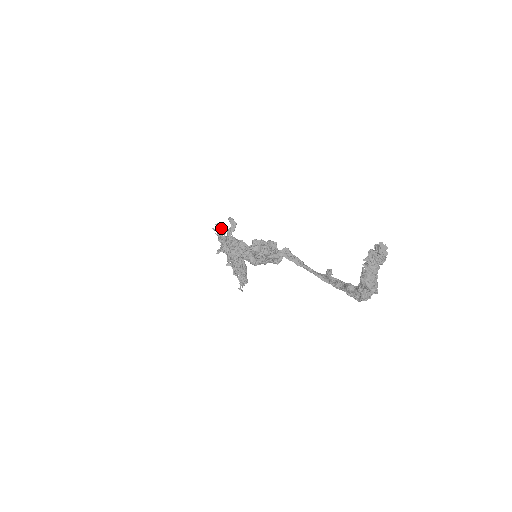
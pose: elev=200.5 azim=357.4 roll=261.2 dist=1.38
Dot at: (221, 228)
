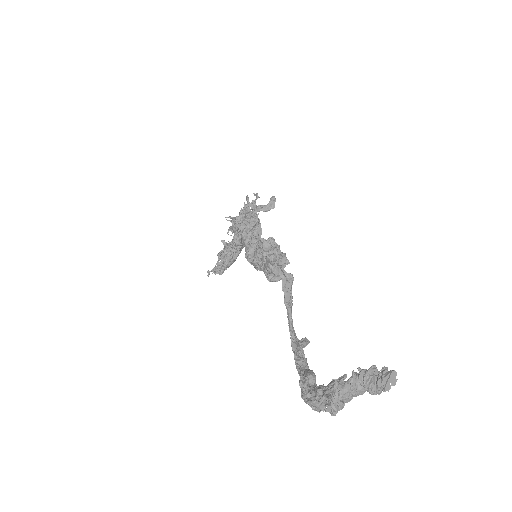
Dot at: (255, 202)
